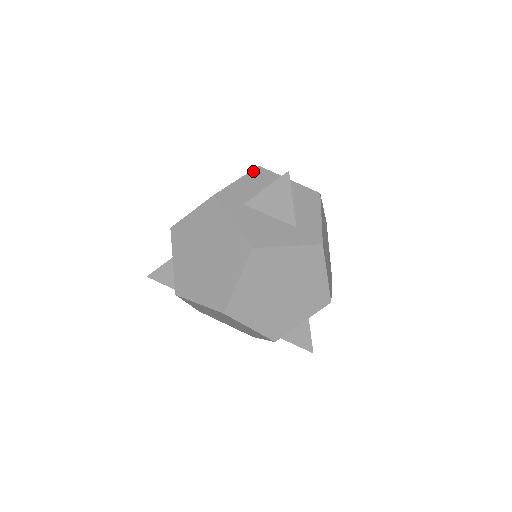
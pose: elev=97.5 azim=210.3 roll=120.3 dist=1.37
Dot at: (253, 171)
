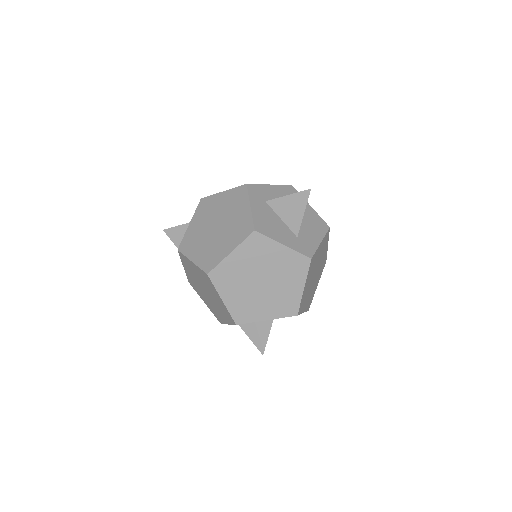
Dot at: (285, 186)
